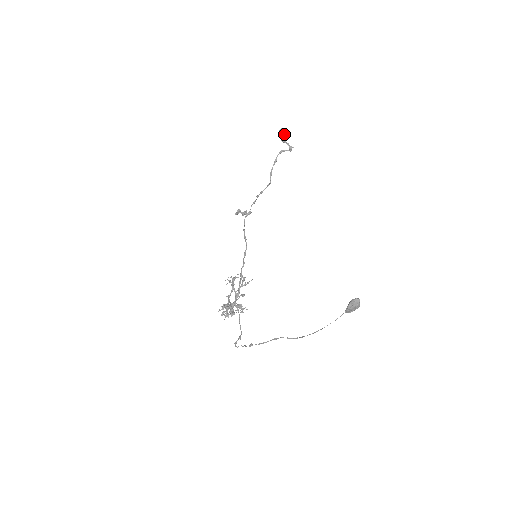
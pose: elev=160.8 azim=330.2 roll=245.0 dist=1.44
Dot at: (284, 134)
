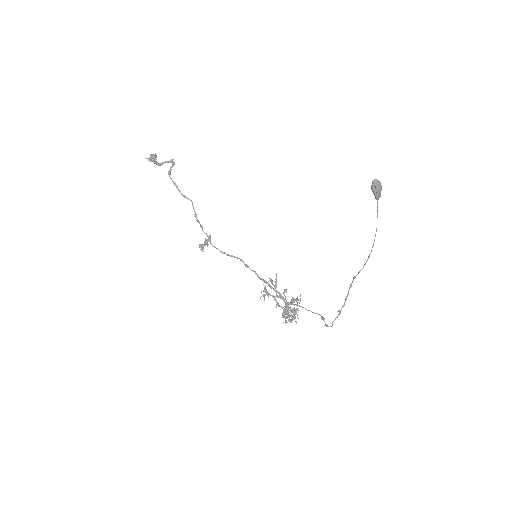
Dot at: (155, 159)
